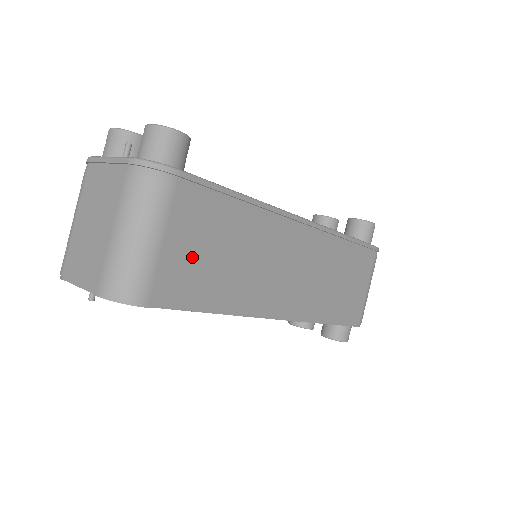
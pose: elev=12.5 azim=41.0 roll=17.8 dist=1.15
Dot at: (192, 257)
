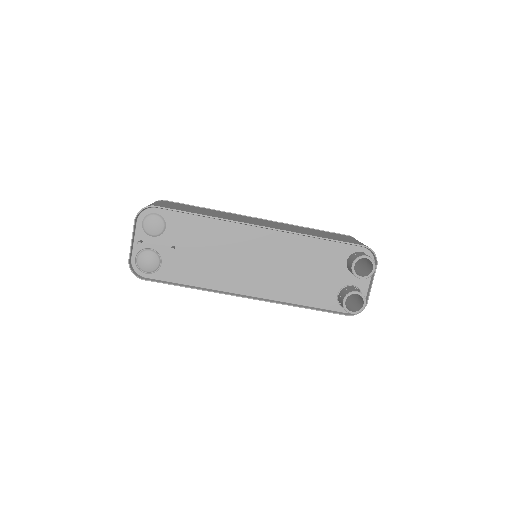
Dot at: (179, 207)
